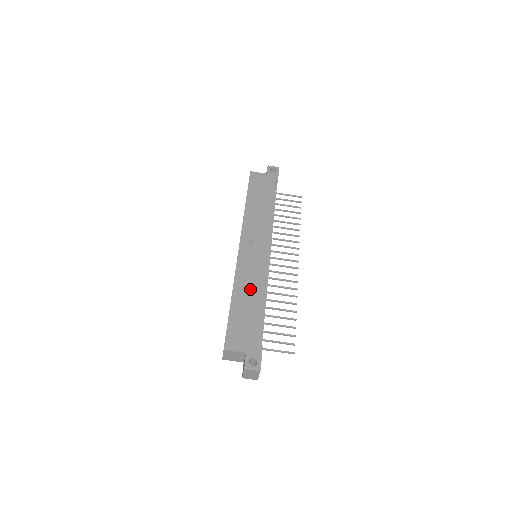
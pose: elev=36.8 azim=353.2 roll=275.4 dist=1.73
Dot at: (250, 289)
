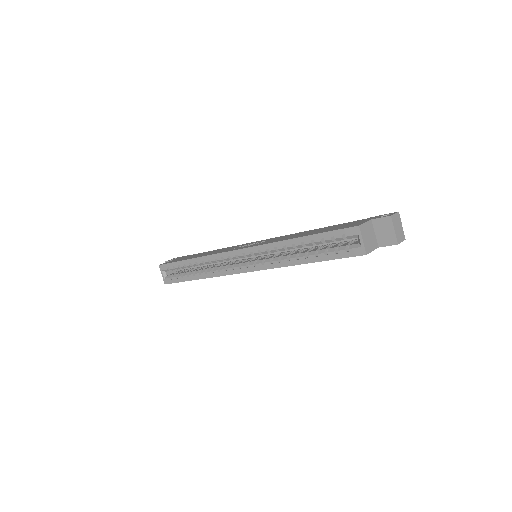
Dot at: (295, 235)
